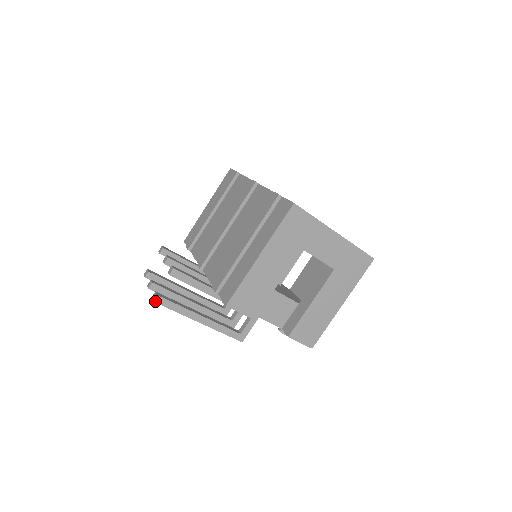
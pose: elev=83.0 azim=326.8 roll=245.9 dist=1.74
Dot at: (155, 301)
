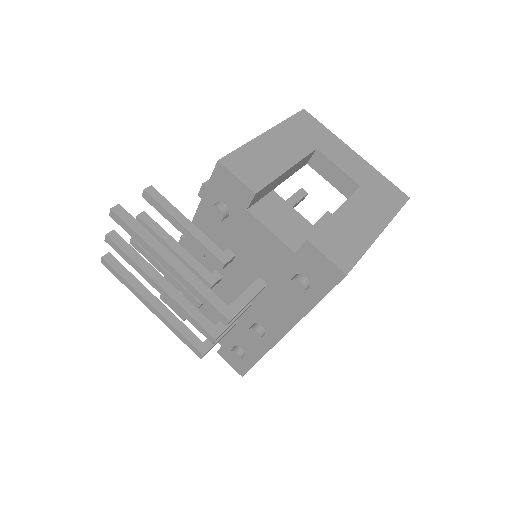
Dot at: (114, 210)
